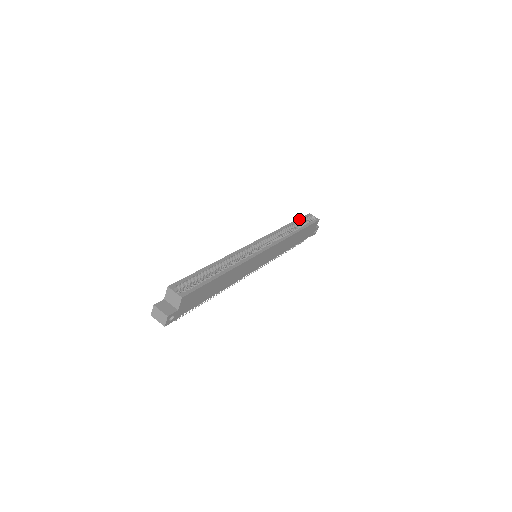
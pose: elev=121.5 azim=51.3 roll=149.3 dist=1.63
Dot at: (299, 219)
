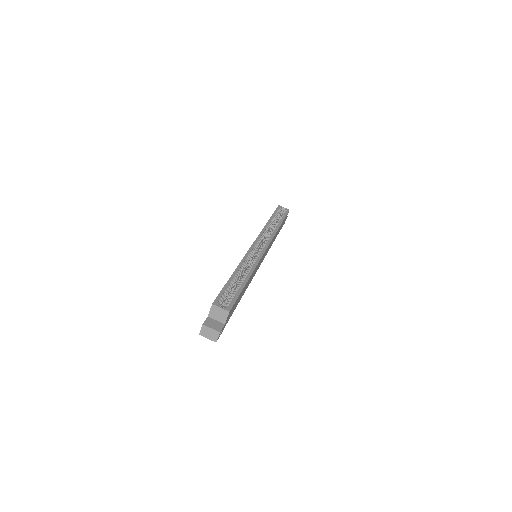
Dot at: (274, 213)
